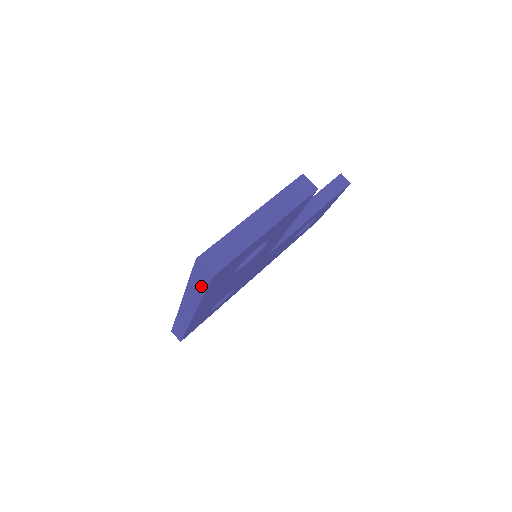
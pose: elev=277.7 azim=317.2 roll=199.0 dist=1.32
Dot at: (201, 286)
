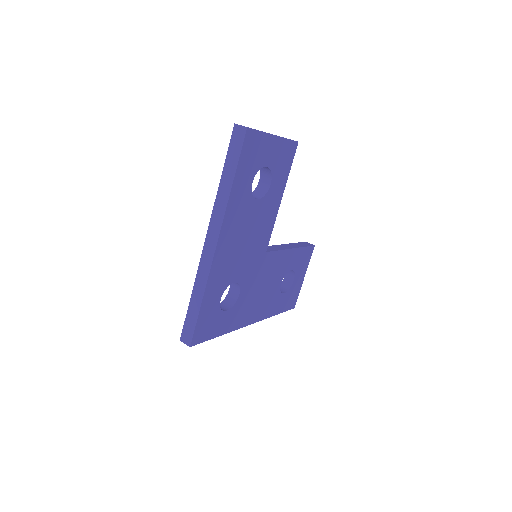
Dot at: (235, 159)
